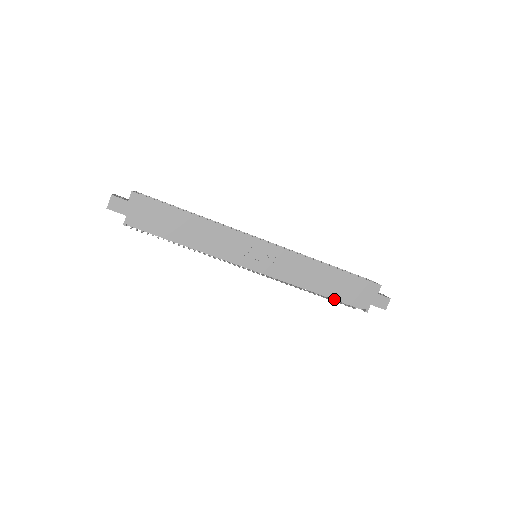
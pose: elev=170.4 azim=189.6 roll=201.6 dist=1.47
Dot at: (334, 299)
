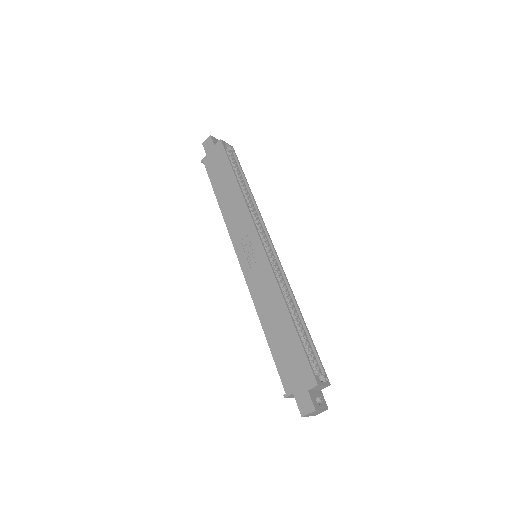
Dot at: occluded
